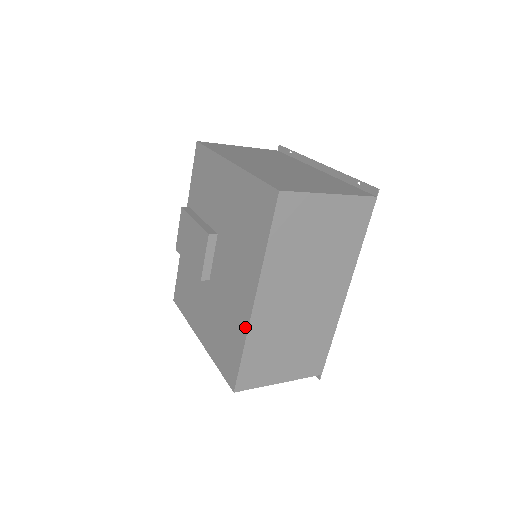
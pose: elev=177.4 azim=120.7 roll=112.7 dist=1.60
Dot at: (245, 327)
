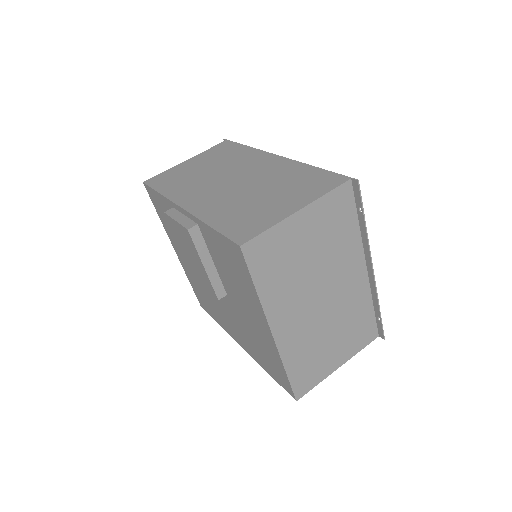
Dot at: (226, 330)
